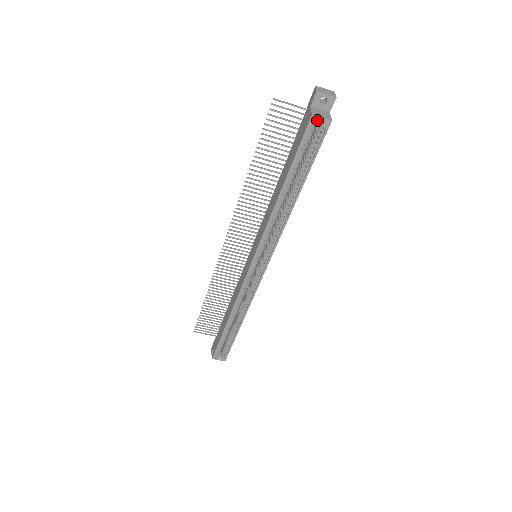
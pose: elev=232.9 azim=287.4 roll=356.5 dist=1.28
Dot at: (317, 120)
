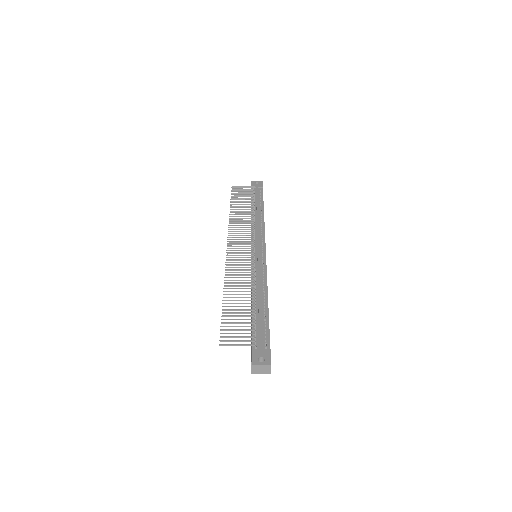
Dot at: occluded
